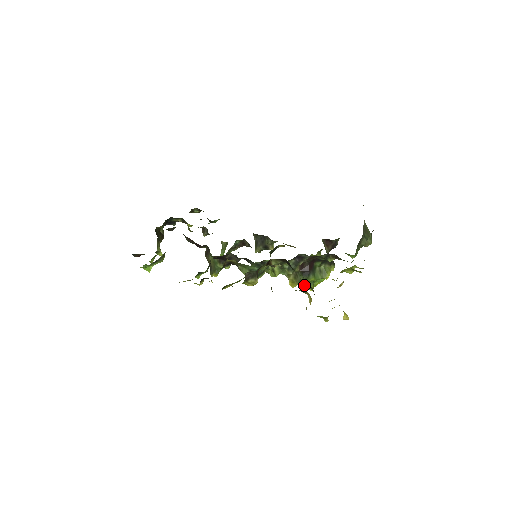
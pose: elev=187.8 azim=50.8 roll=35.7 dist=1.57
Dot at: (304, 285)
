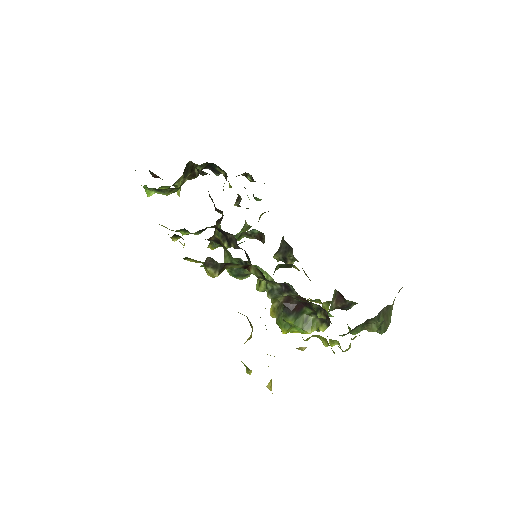
Dot at: (280, 322)
